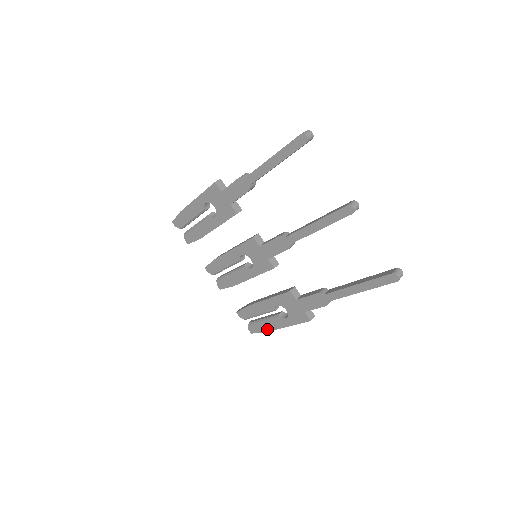
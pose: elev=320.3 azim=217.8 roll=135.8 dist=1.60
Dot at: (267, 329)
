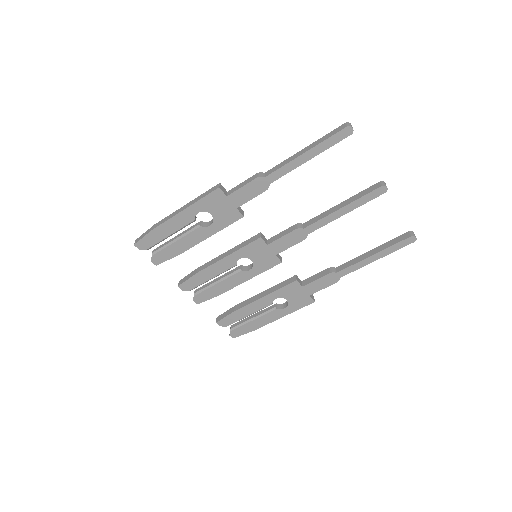
Dot at: (257, 327)
